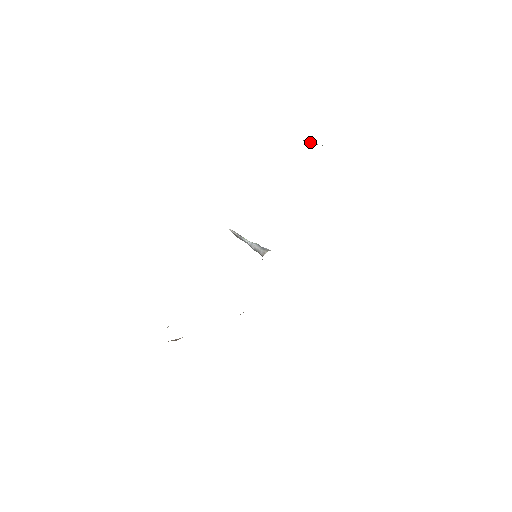
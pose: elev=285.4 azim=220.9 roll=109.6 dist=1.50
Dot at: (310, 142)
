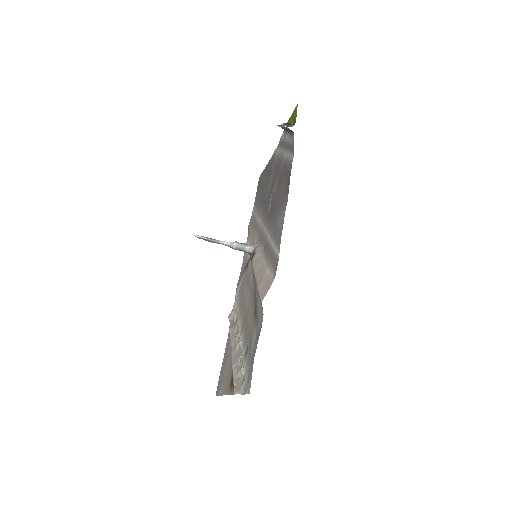
Dot at: (288, 126)
